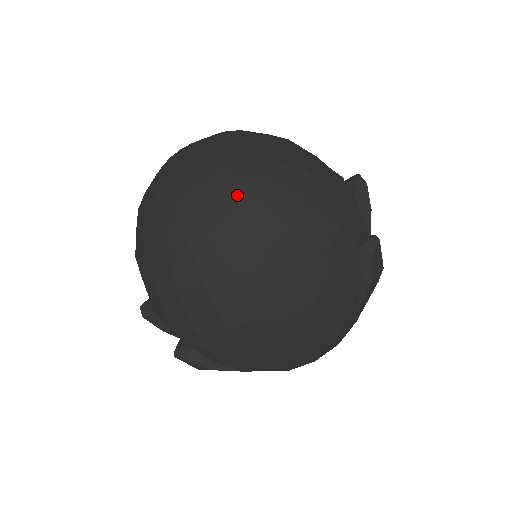
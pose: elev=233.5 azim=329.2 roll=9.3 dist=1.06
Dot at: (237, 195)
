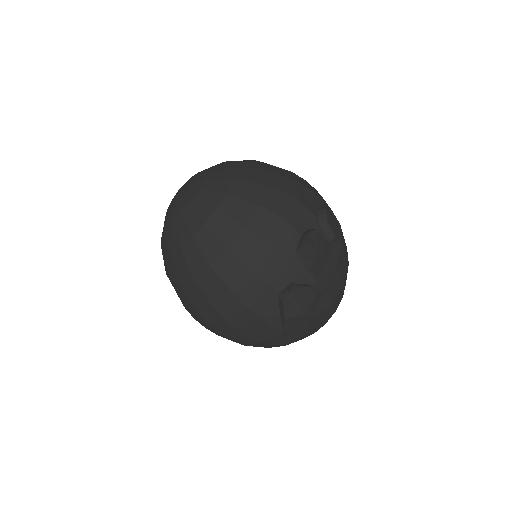
Dot at: (186, 233)
